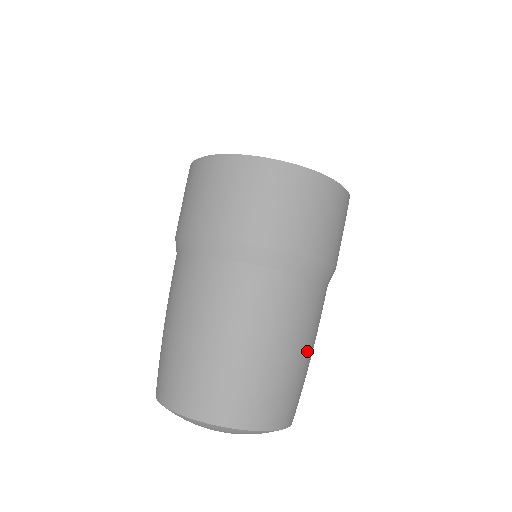
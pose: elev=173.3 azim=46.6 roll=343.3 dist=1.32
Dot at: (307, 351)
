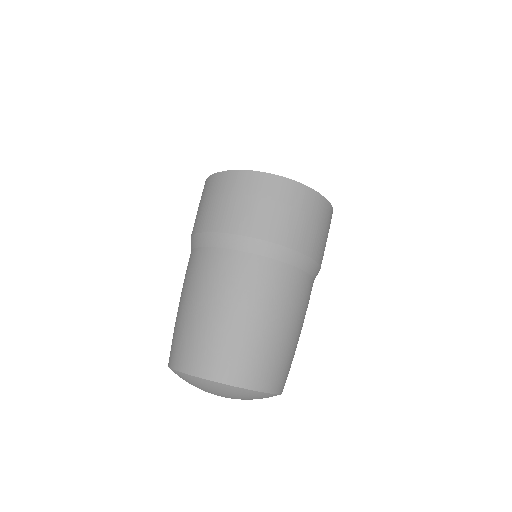
Dot at: (300, 333)
